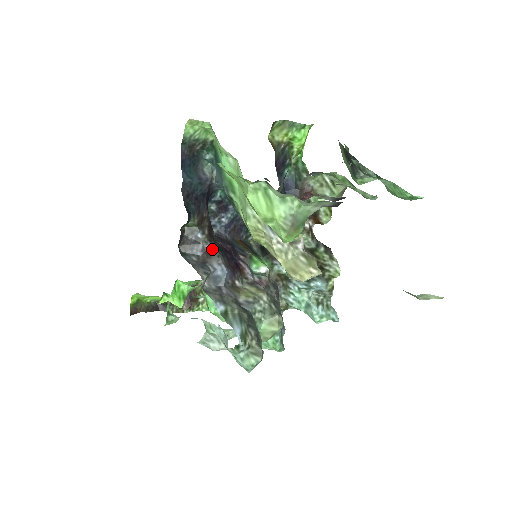
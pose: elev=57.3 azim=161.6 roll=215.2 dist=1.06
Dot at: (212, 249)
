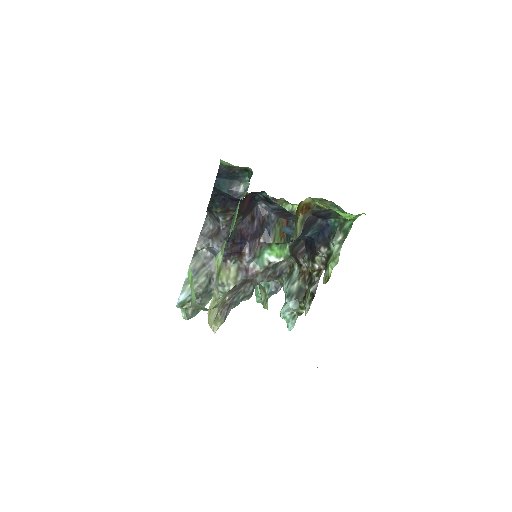
Dot at: (222, 233)
